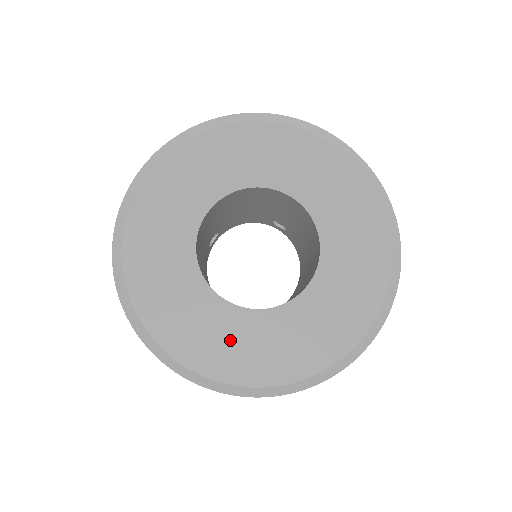
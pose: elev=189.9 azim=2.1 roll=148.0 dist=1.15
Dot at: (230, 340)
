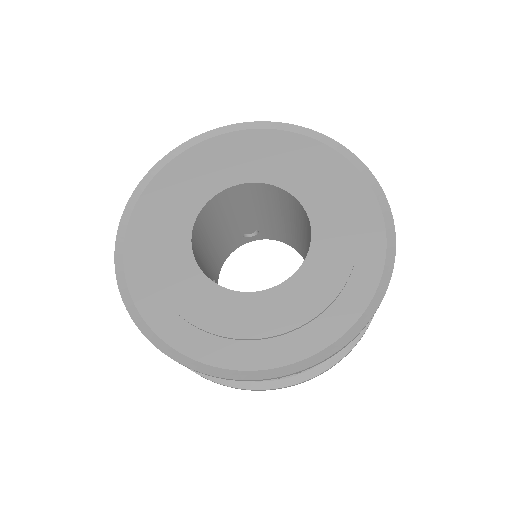
Dot at: (299, 312)
